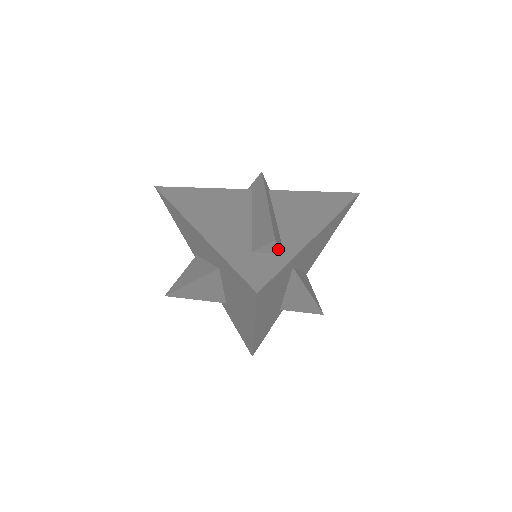
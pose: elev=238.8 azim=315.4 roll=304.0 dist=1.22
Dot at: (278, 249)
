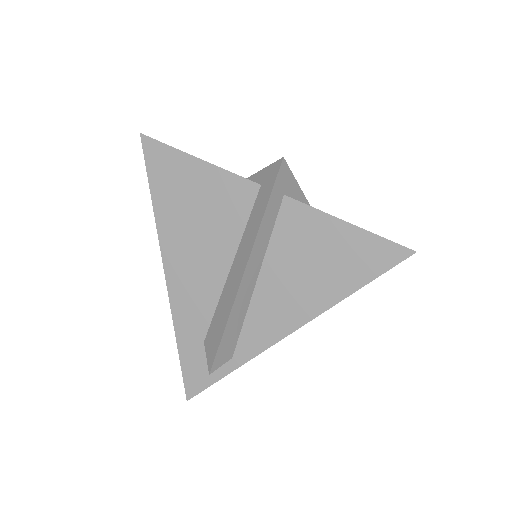
Dot at: (222, 362)
